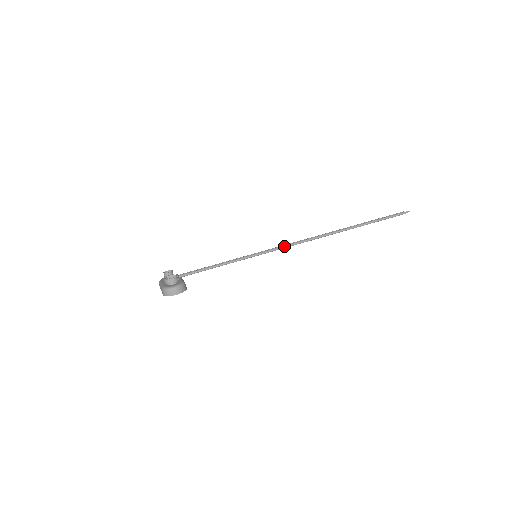
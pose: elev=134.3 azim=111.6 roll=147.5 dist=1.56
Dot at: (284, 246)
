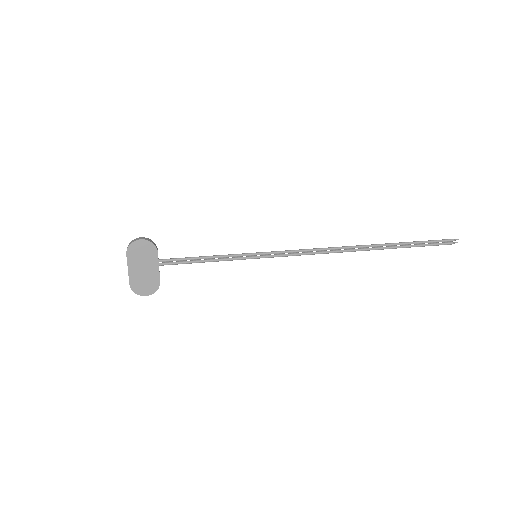
Dot at: (292, 250)
